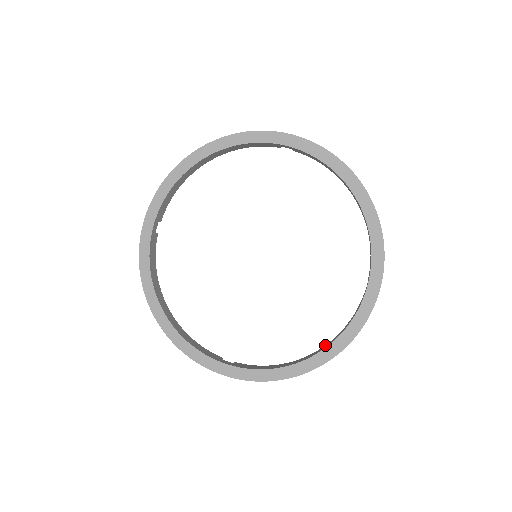
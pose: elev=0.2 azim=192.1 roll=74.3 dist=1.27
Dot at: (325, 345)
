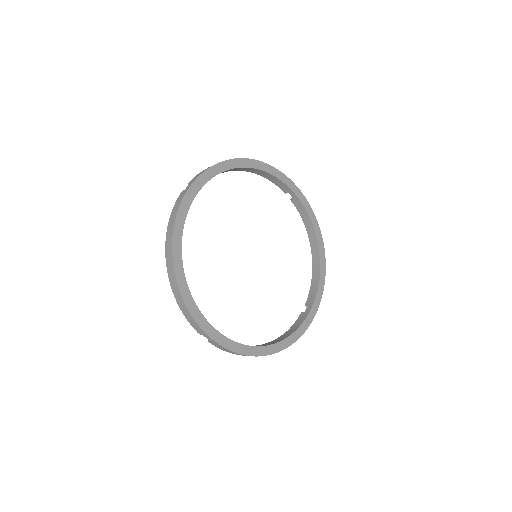
Dot at: (274, 340)
